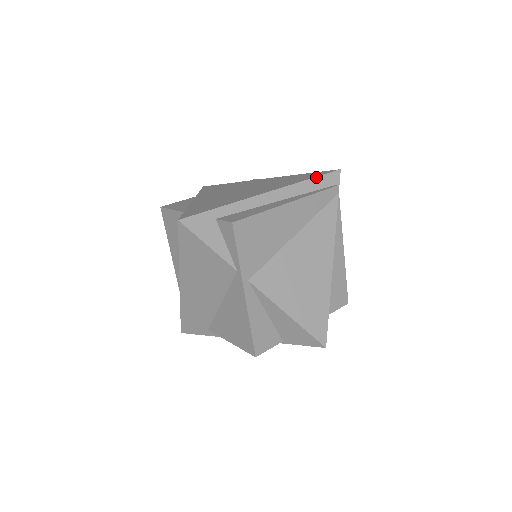
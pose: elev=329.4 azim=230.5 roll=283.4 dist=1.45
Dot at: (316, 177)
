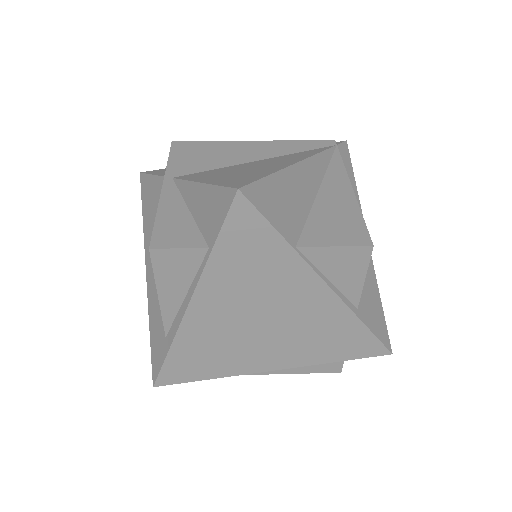
Dot at: occluded
